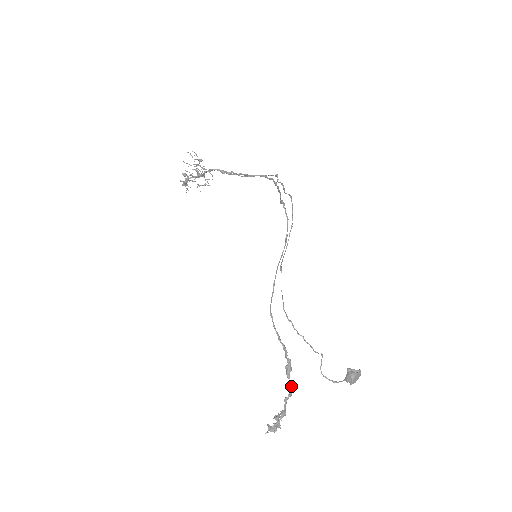
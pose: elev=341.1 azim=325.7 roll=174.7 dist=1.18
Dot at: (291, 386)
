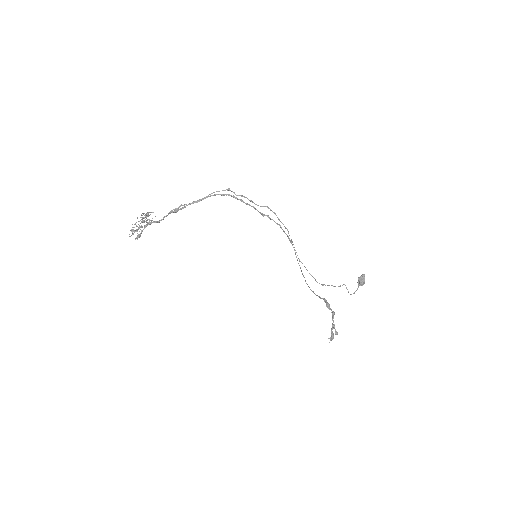
Dot at: (334, 312)
